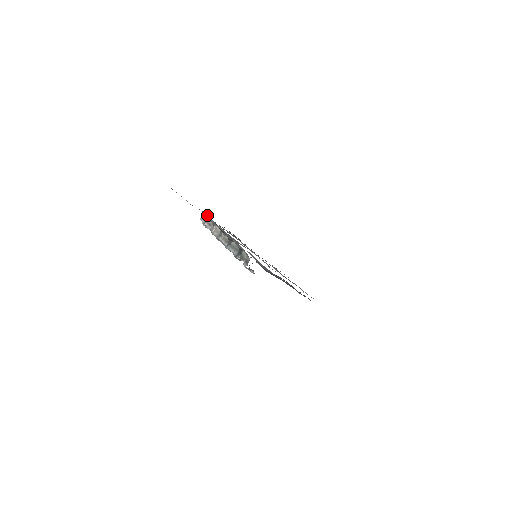
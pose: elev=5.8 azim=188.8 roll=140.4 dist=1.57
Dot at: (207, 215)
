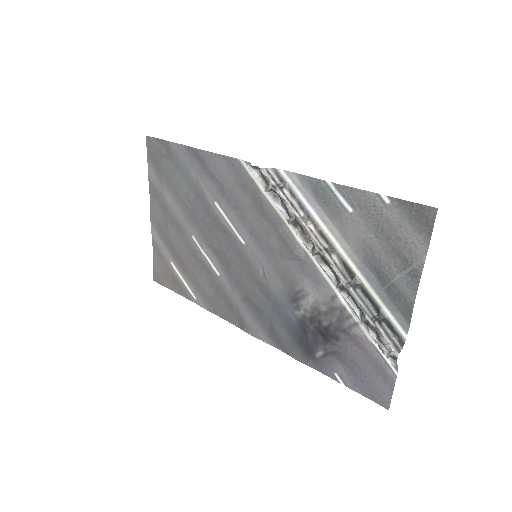
Dot at: (316, 204)
